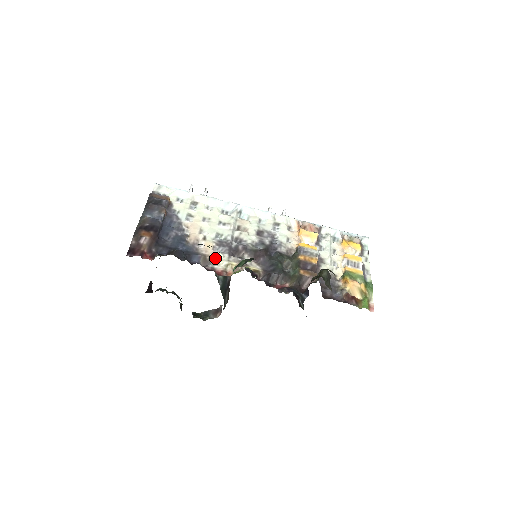
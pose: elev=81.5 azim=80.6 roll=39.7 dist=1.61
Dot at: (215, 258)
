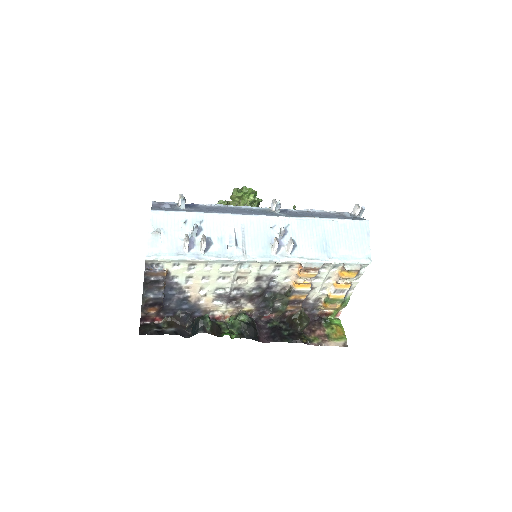
Dot at: (215, 309)
